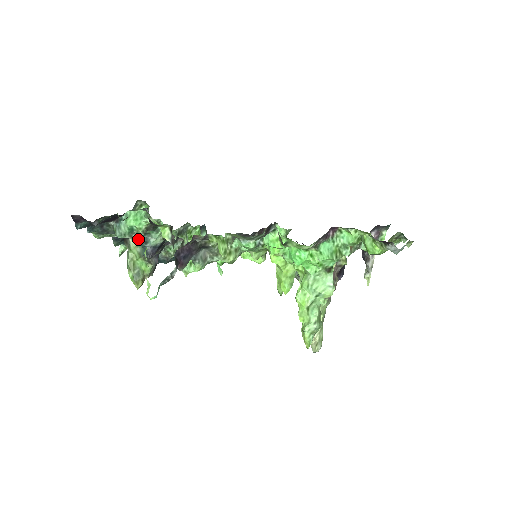
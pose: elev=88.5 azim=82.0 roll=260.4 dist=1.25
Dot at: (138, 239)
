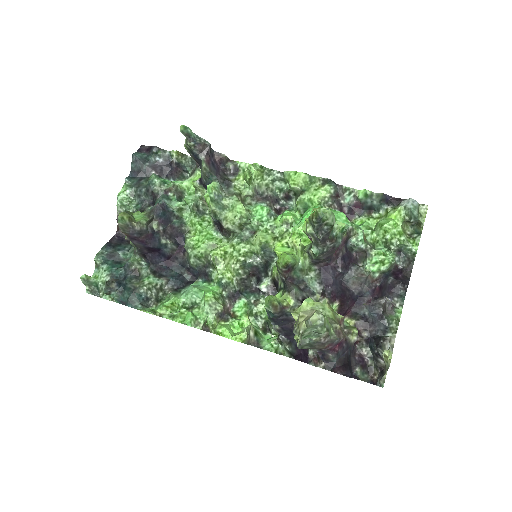
Dot at: (157, 200)
